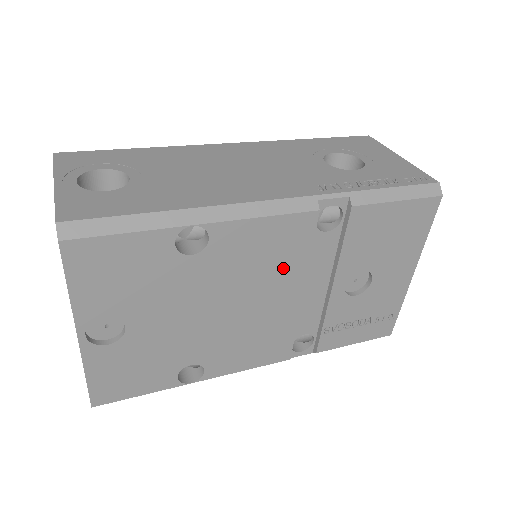
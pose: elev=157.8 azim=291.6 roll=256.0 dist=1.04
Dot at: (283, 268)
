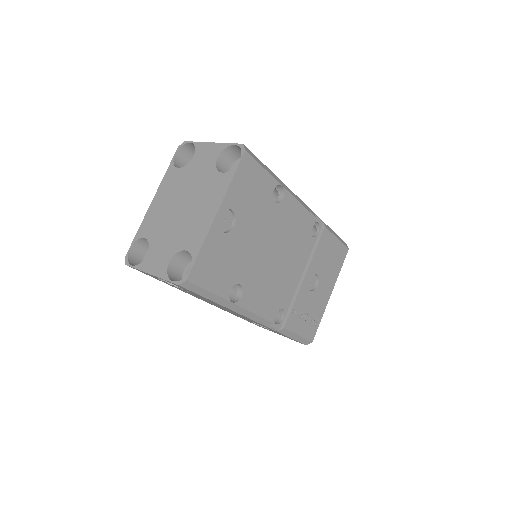
Dot at: (296, 243)
